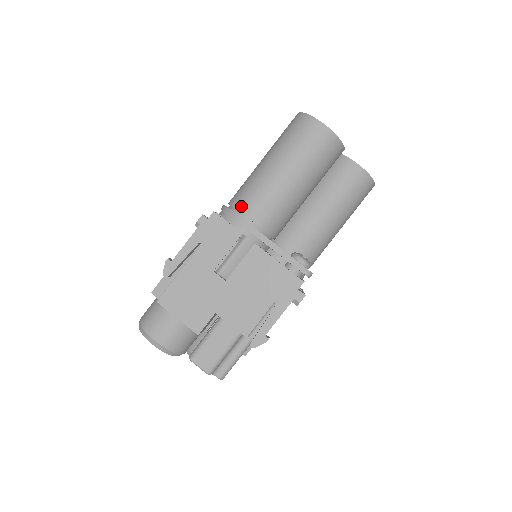
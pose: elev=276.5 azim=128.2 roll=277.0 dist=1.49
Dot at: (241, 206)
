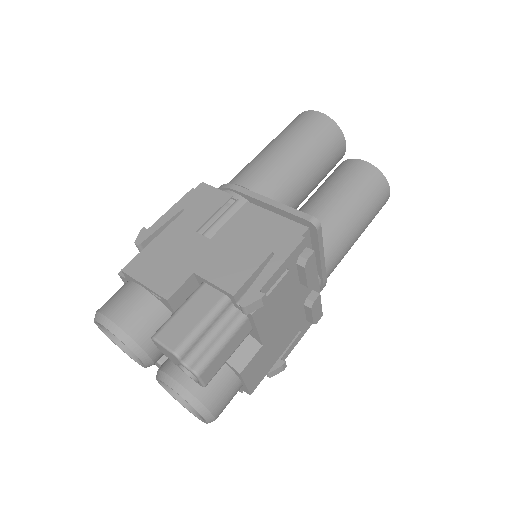
Dot at: (234, 180)
